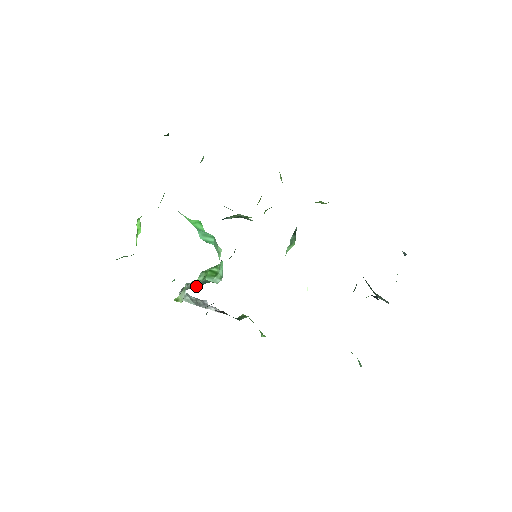
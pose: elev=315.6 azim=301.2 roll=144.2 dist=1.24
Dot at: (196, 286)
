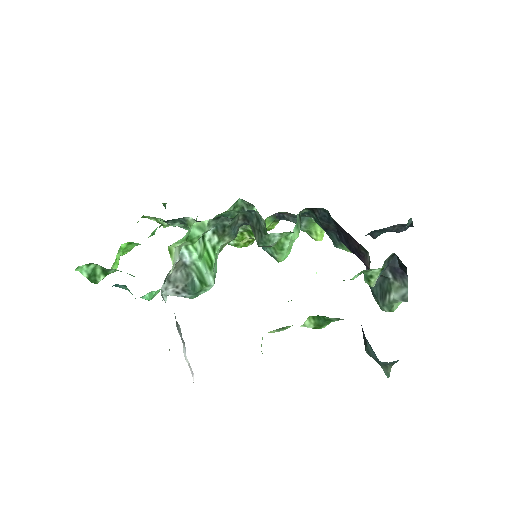
Dot at: (184, 283)
